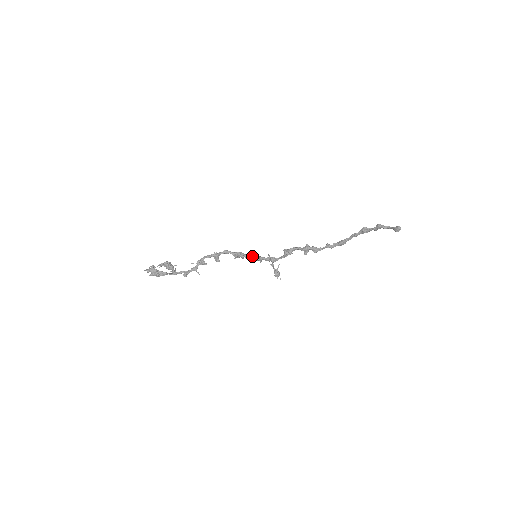
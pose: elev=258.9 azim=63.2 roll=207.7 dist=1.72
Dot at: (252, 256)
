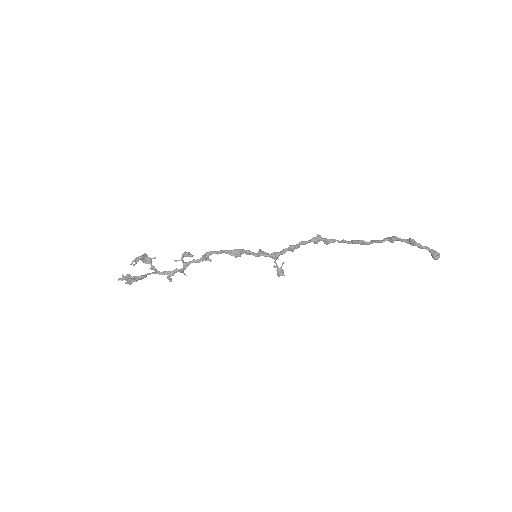
Dot at: (250, 253)
